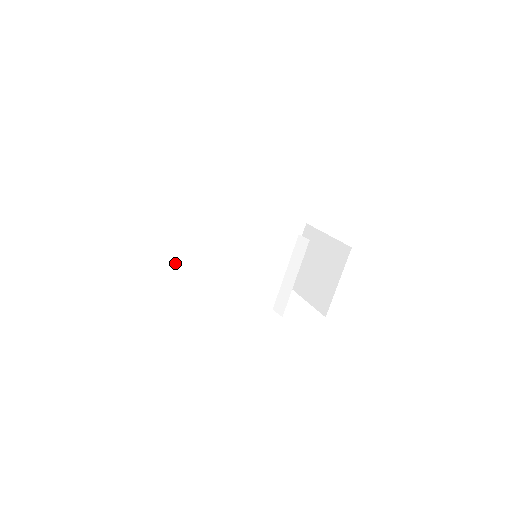
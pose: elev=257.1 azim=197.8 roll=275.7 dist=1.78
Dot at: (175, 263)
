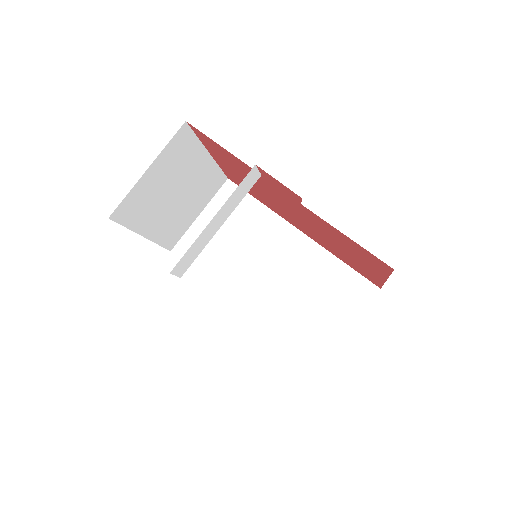
Dot at: occluded
